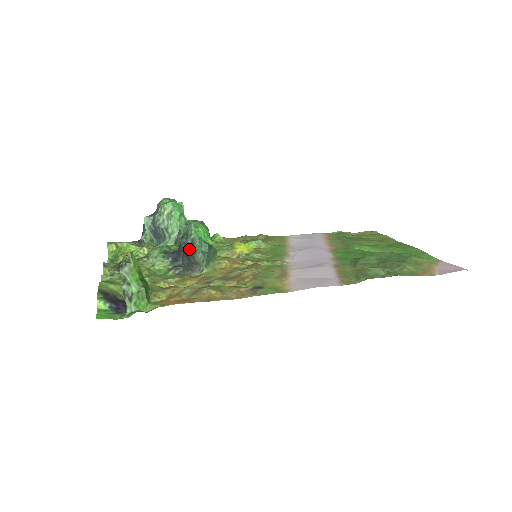
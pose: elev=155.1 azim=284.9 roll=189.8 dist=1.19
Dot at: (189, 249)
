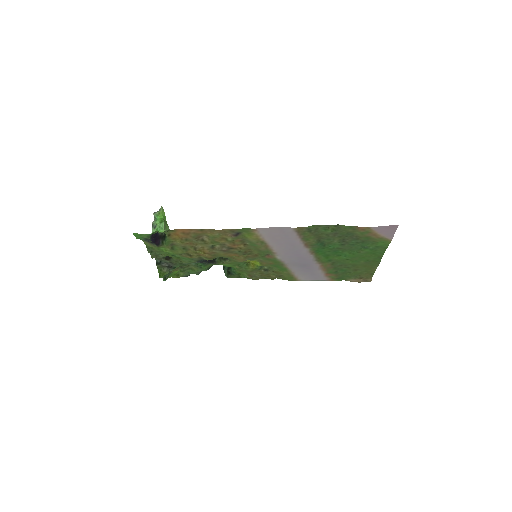
Dot at: occluded
